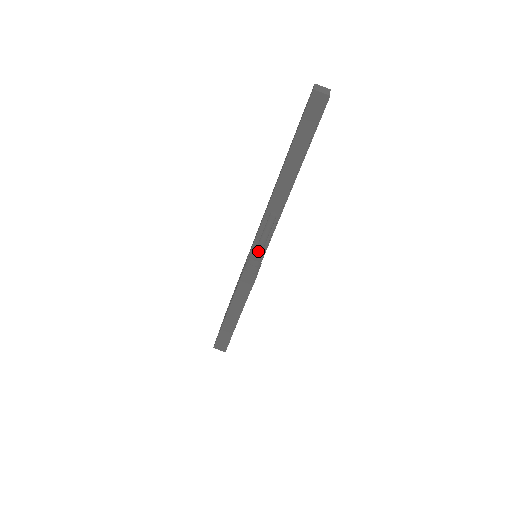
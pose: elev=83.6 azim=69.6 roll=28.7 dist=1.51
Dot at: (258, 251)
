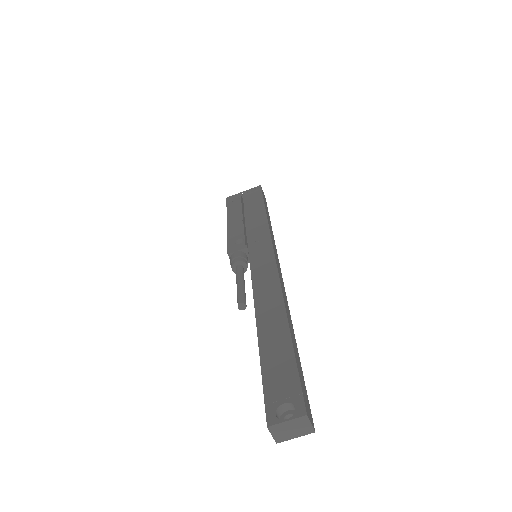
Dot at: (236, 275)
